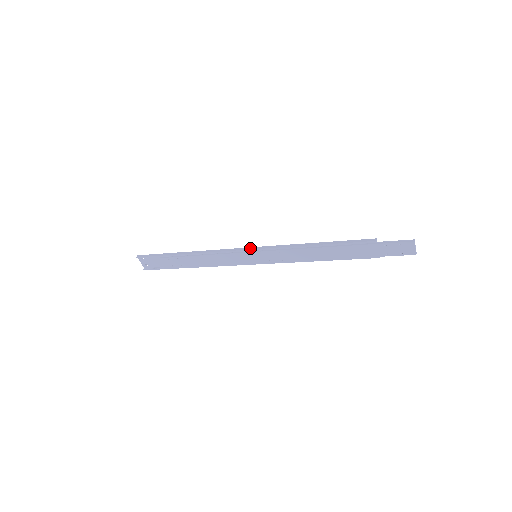
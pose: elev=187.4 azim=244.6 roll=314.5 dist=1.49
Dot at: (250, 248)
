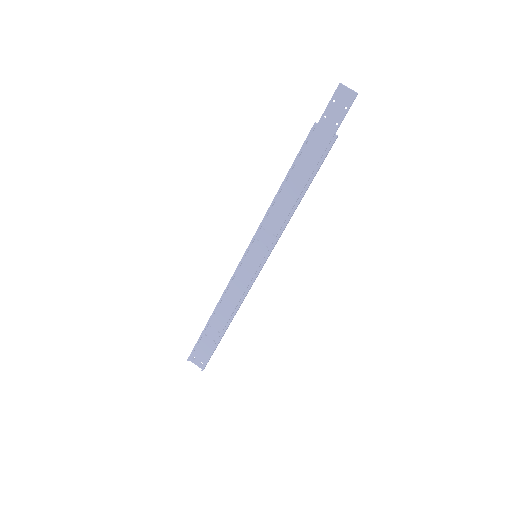
Dot at: (245, 252)
